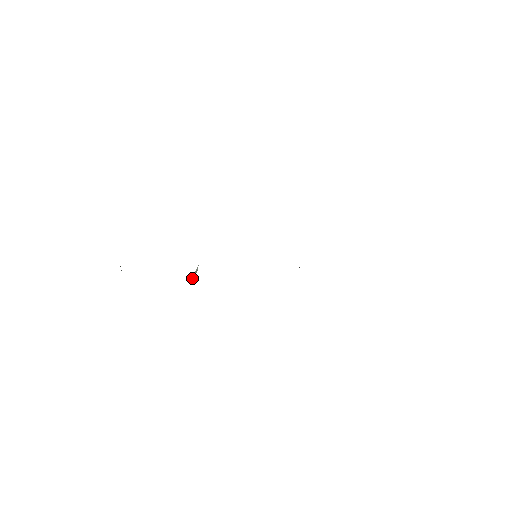
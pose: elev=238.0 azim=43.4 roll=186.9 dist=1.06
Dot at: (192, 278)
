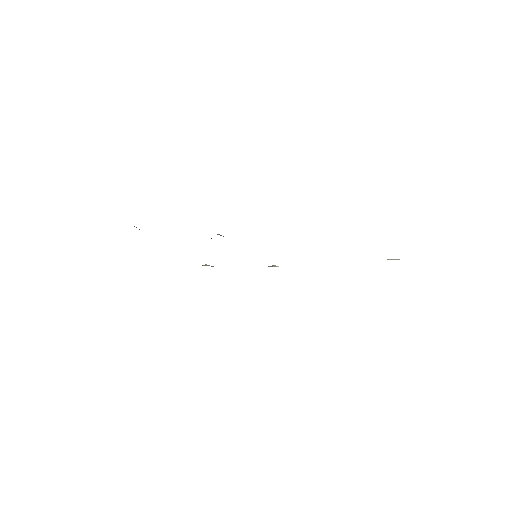
Dot at: (211, 238)
